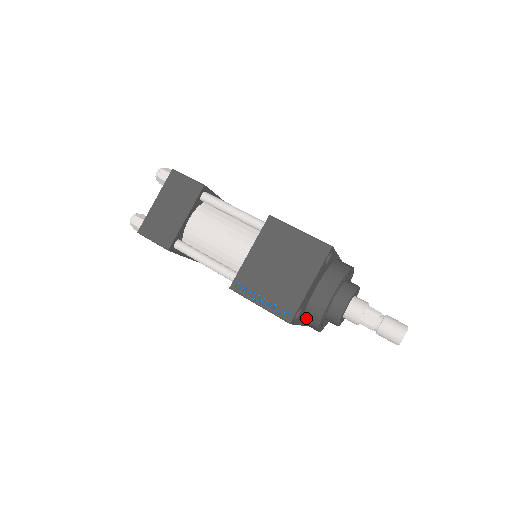
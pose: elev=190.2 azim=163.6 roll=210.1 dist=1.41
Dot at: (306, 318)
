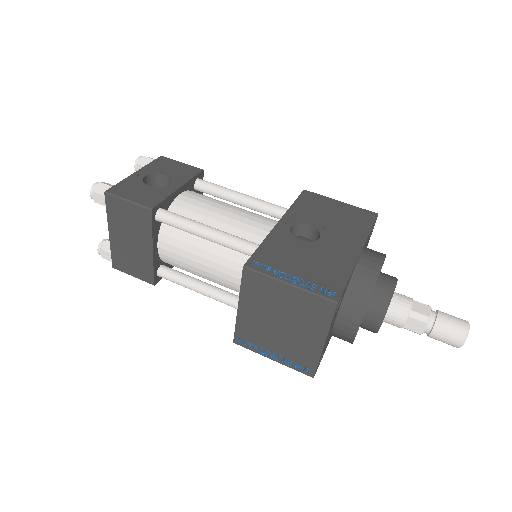
Dot at: occluded
